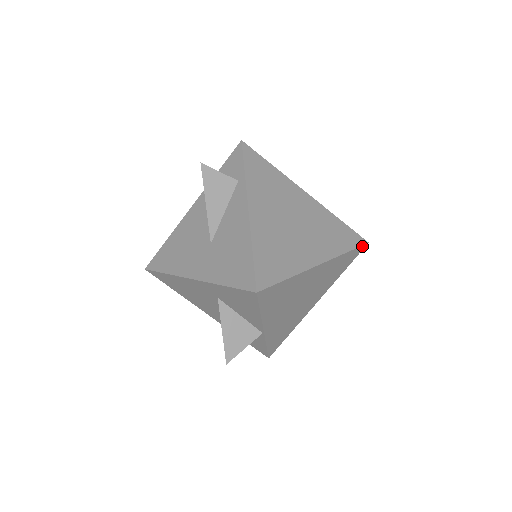
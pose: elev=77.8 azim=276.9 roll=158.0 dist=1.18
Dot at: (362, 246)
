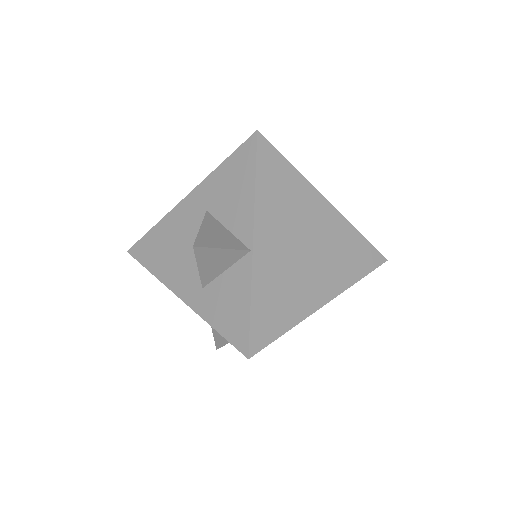
Dot at: (379, 255)
